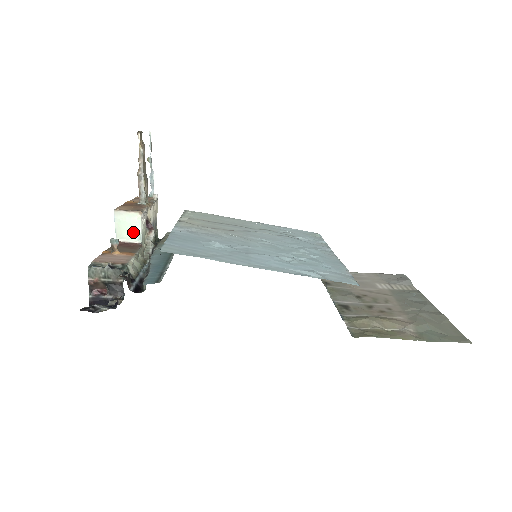
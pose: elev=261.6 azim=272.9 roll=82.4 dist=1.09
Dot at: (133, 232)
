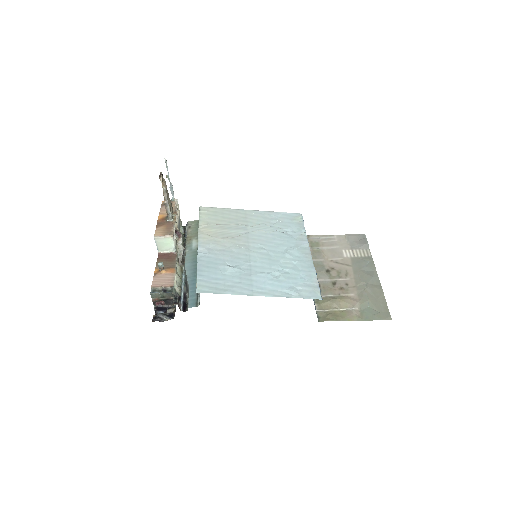
Dot at: (169, 247)
